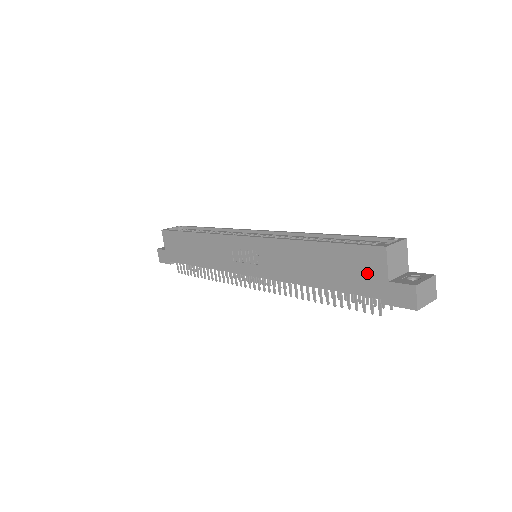
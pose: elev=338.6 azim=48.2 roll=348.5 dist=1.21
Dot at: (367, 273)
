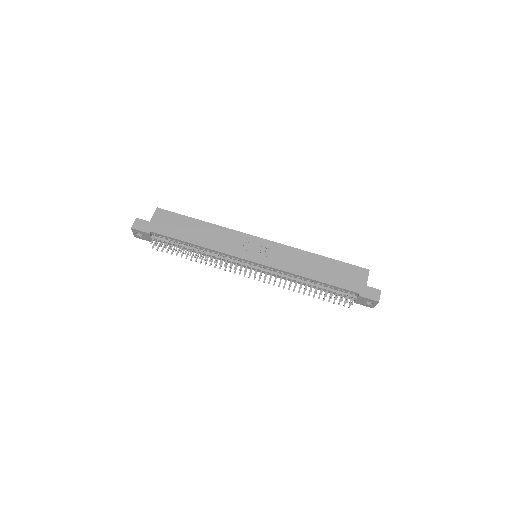
Dot at: (355, 279)
